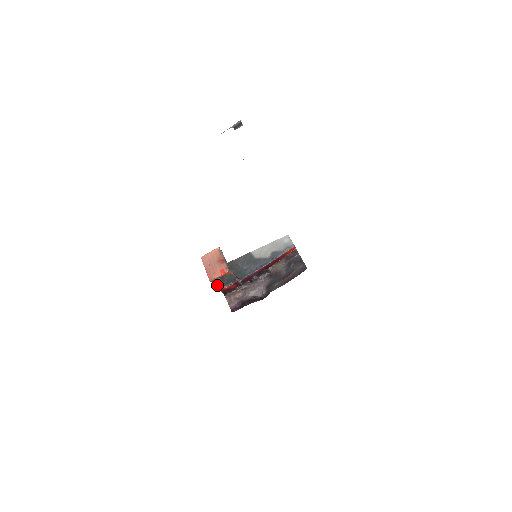
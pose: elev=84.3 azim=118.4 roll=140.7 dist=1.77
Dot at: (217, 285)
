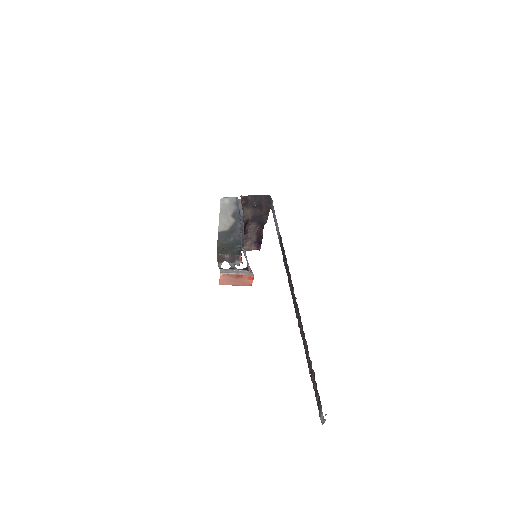
Dot at: (239, 265)
